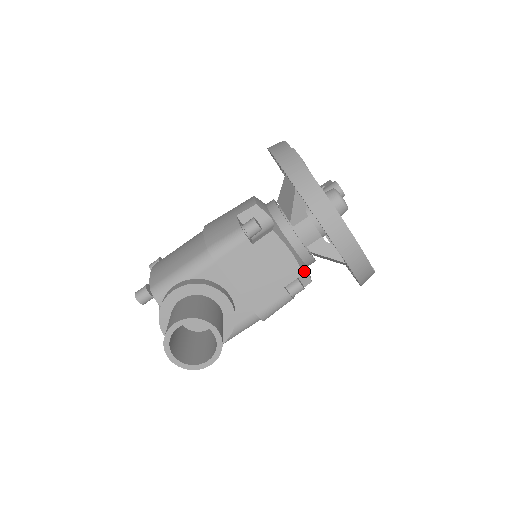
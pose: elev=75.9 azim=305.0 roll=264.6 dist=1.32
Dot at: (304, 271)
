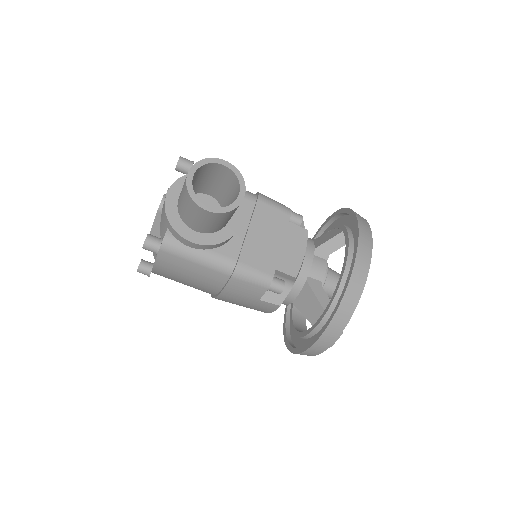
Dot at: (287, 289)
